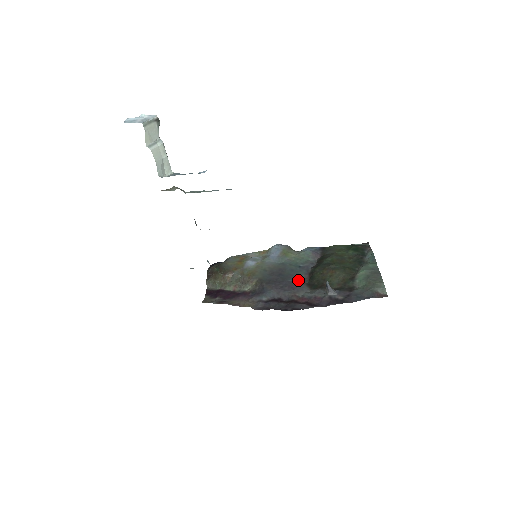
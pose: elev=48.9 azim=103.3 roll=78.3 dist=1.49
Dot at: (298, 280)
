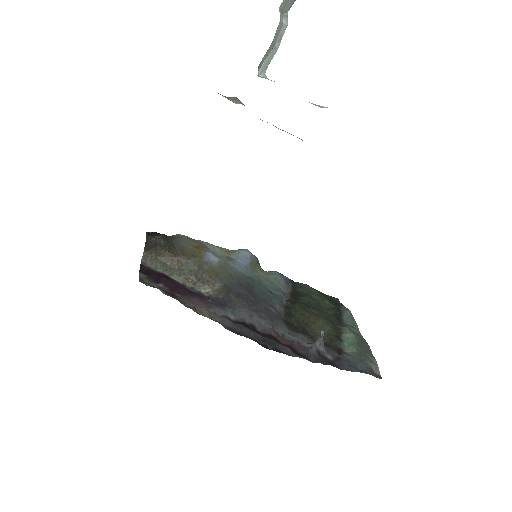
Dot at: (274, 310)
